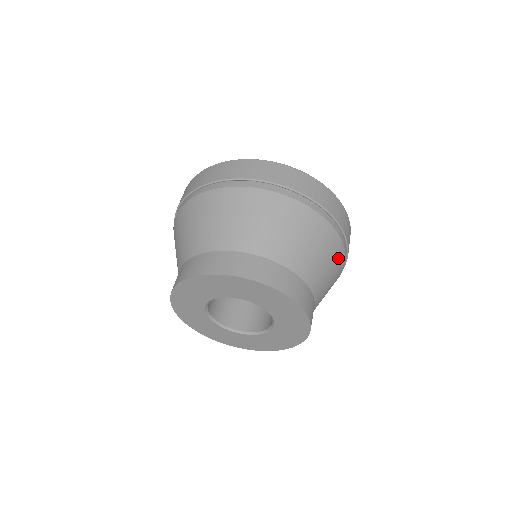
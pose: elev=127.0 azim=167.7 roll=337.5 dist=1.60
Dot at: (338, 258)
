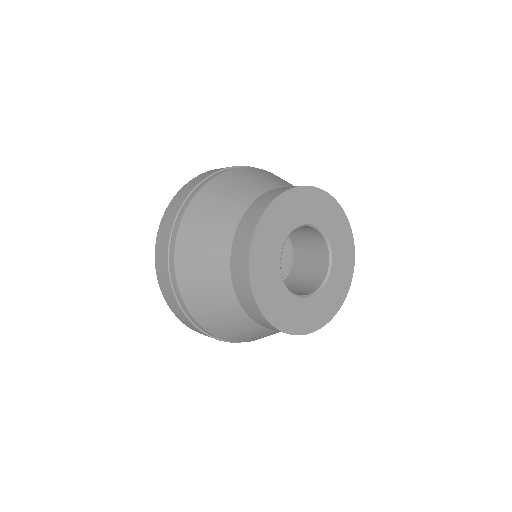
Dot at: occluded
